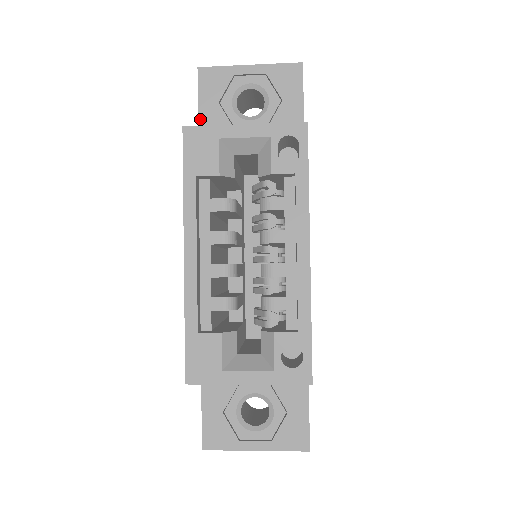
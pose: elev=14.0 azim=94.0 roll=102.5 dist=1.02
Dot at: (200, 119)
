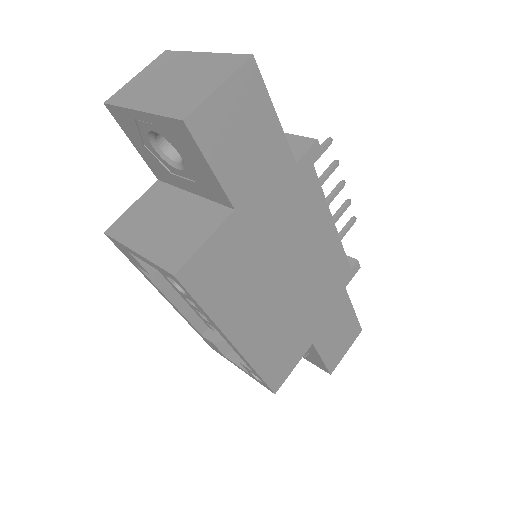
Dot at: (141, 155)
